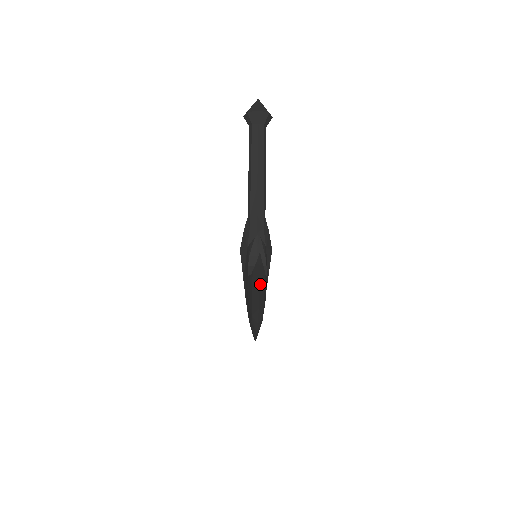
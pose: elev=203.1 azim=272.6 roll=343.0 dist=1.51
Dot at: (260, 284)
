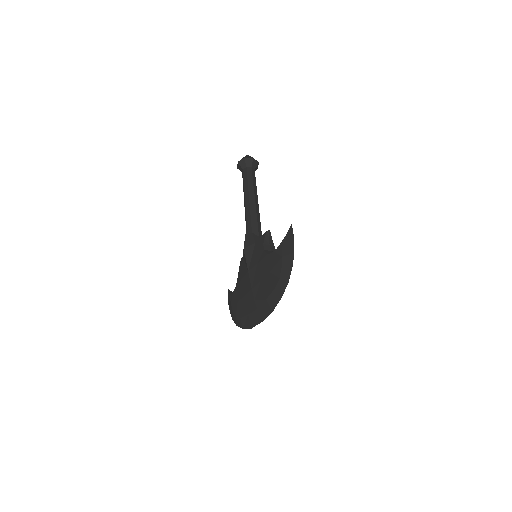
Dot at: (293, 247)
